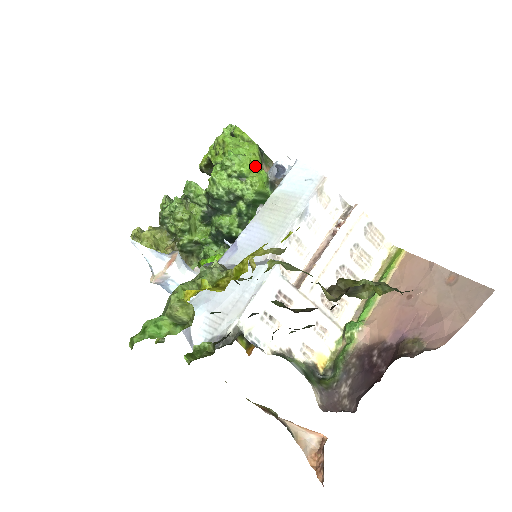
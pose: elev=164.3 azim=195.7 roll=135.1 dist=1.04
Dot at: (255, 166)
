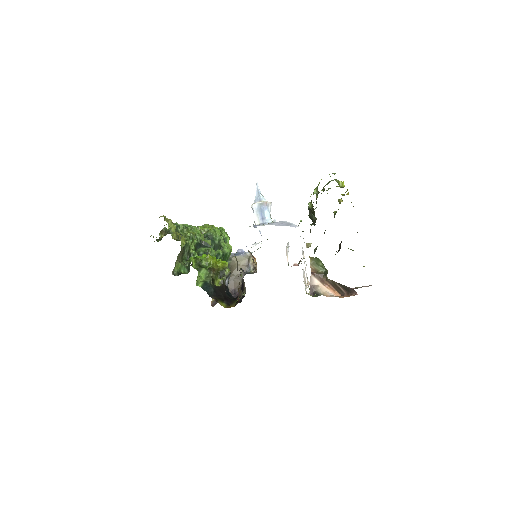
Dot at: occluded
